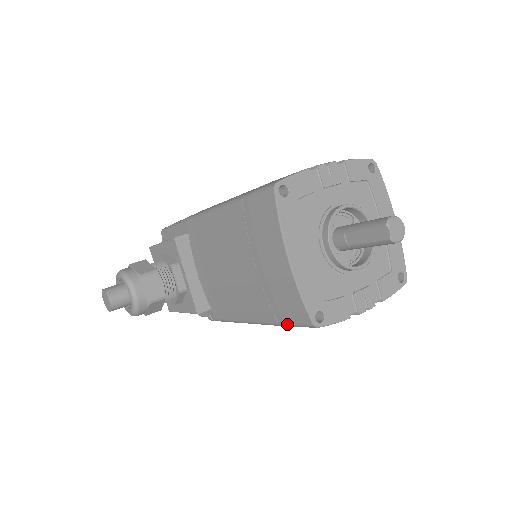
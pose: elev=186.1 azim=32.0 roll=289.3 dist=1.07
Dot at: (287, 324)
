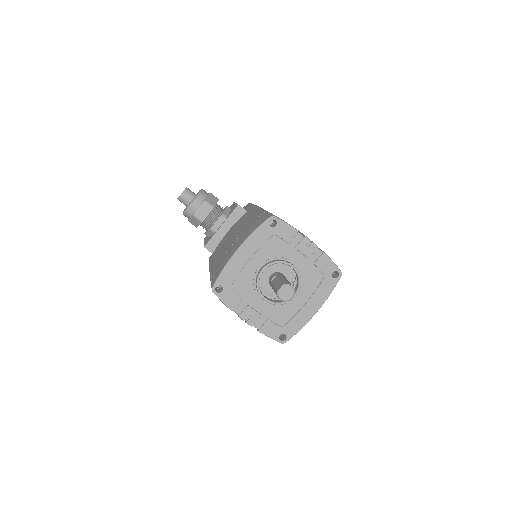
Dot at: occluded
